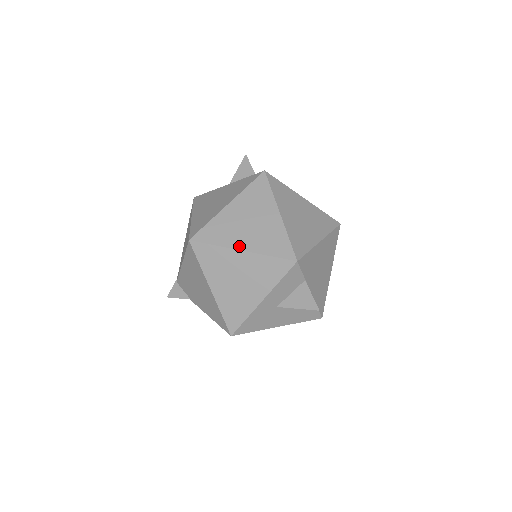
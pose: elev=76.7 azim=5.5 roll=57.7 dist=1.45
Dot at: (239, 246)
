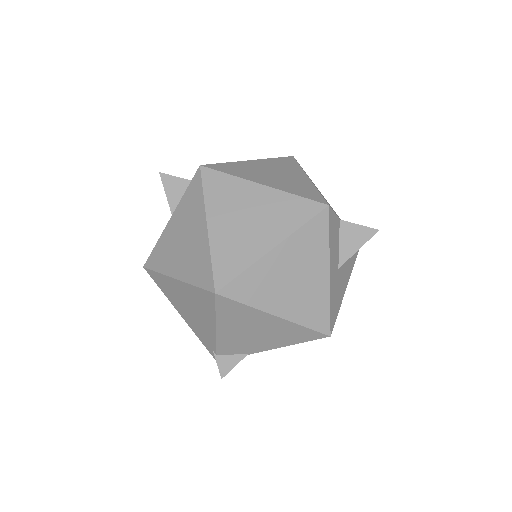
Dot at: (266, 247)
